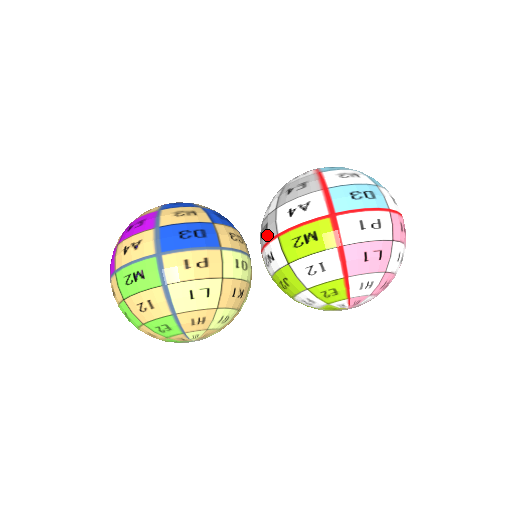
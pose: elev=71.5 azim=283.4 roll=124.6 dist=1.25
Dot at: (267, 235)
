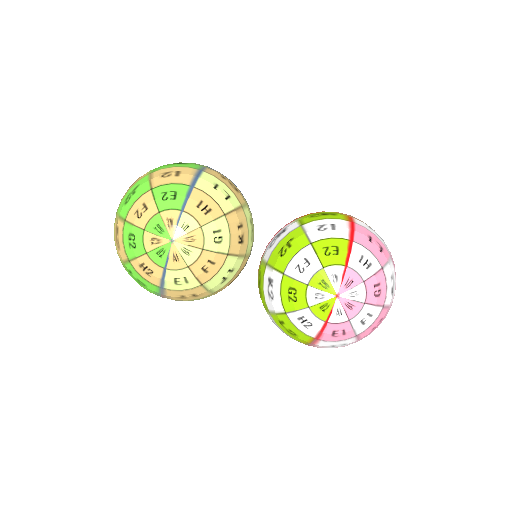
Dot at: occluded
